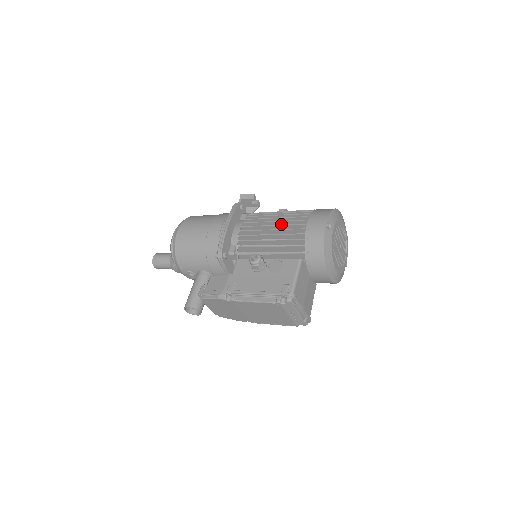
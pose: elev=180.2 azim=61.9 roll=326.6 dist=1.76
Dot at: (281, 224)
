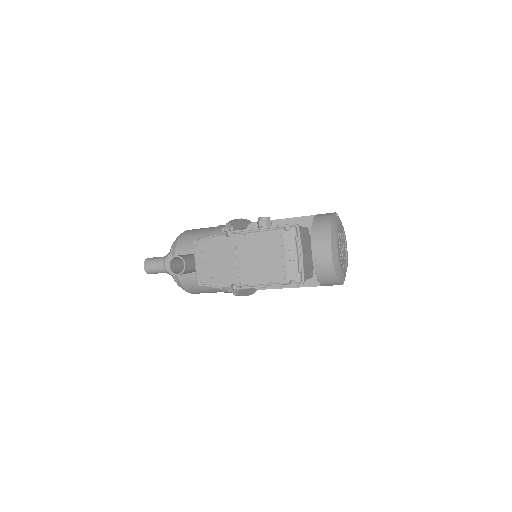
Dot at: occluded
